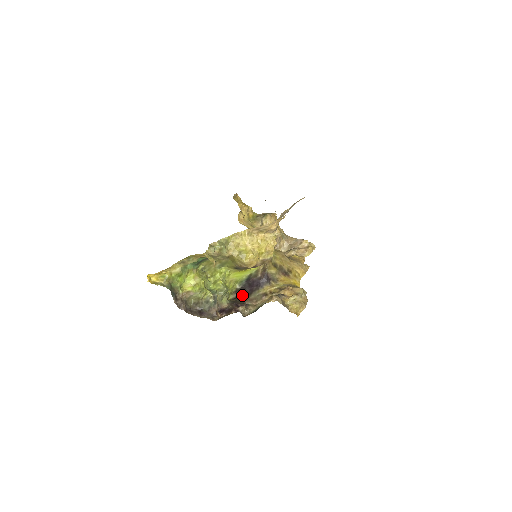
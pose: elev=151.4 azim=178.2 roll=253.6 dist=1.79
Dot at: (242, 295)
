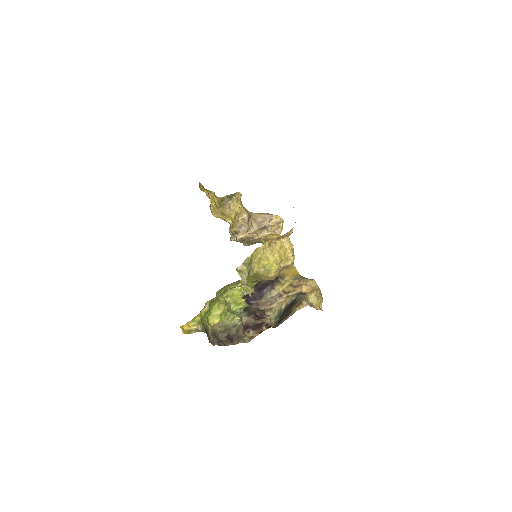
Dot at: (250, 300)
